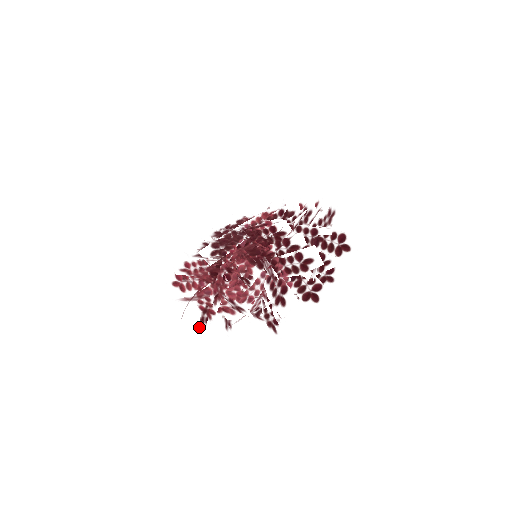
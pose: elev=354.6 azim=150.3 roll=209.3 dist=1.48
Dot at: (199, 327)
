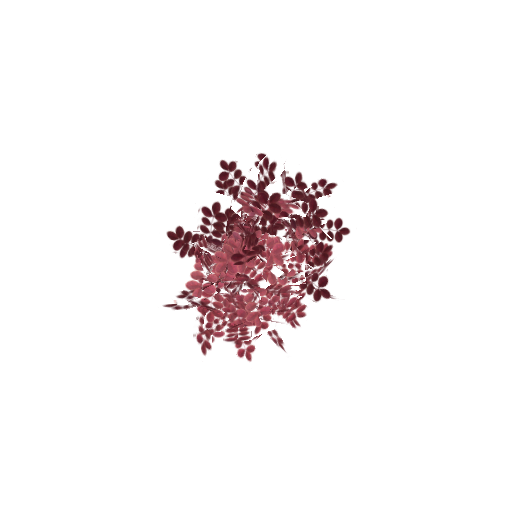
Dot at: (209, 354)
